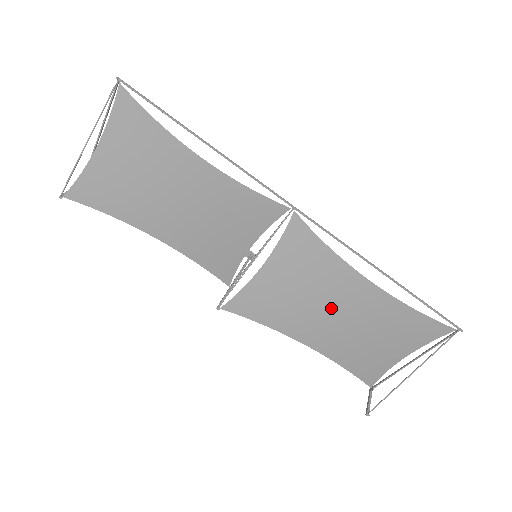
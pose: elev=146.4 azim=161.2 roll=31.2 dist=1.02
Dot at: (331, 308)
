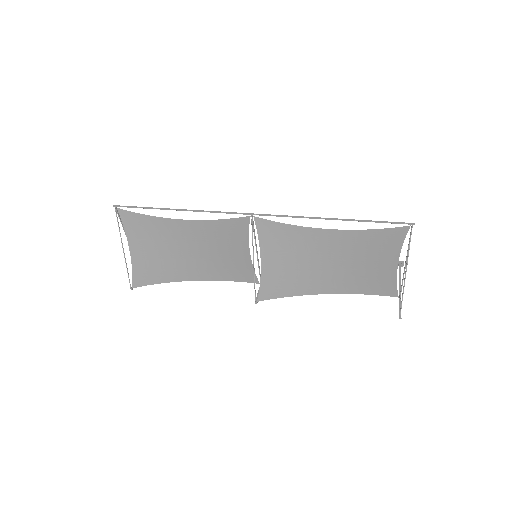
Dot at: (322, 261)
